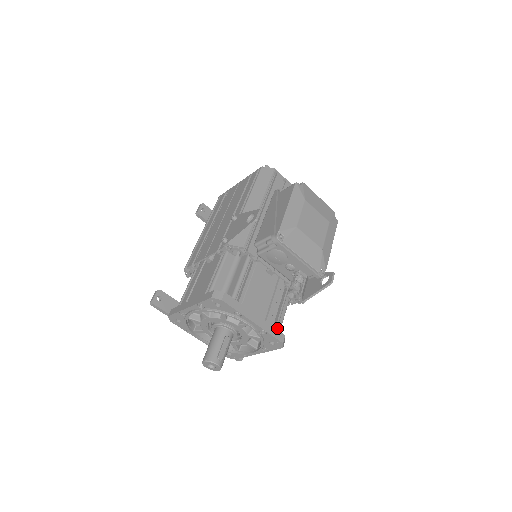
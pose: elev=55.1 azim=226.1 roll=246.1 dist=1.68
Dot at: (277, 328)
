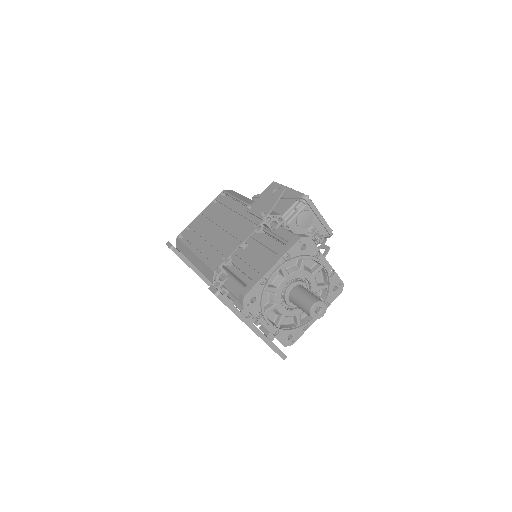
Dot at: occluded
